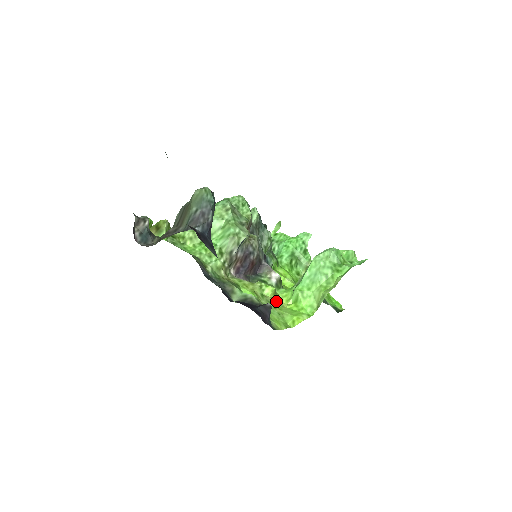
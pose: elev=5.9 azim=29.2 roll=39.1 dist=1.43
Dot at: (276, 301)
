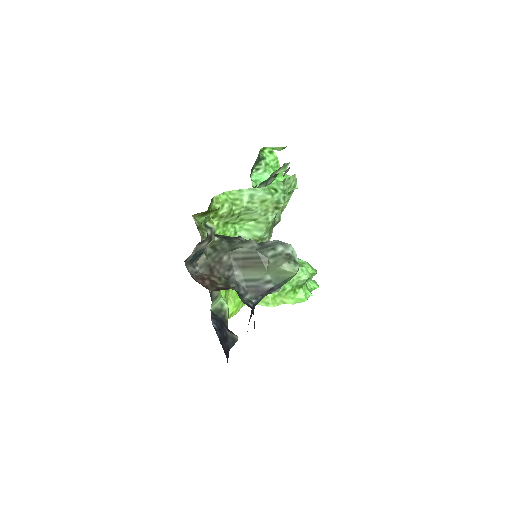
Dot at: occluded
